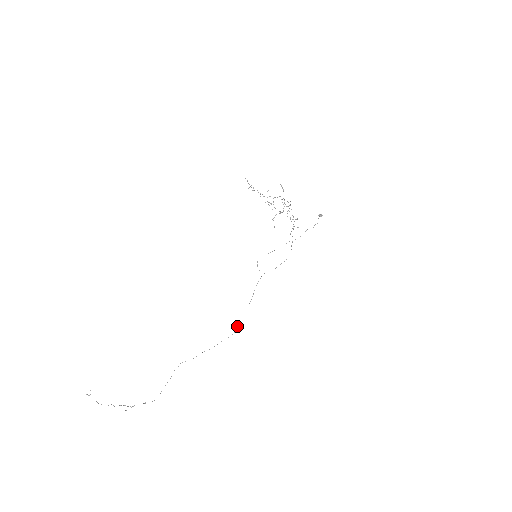
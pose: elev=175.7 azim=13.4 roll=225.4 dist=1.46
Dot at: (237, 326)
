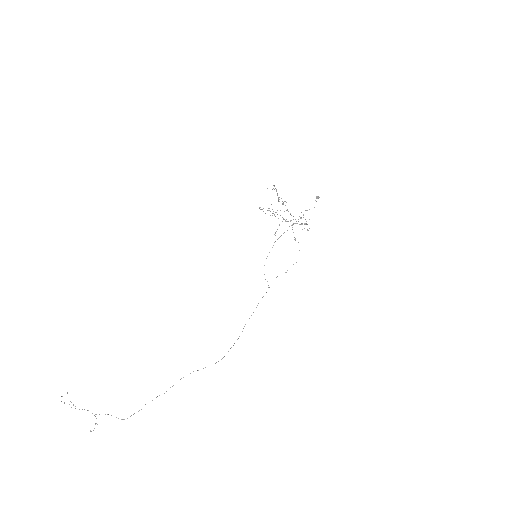
Dot at: occluded
